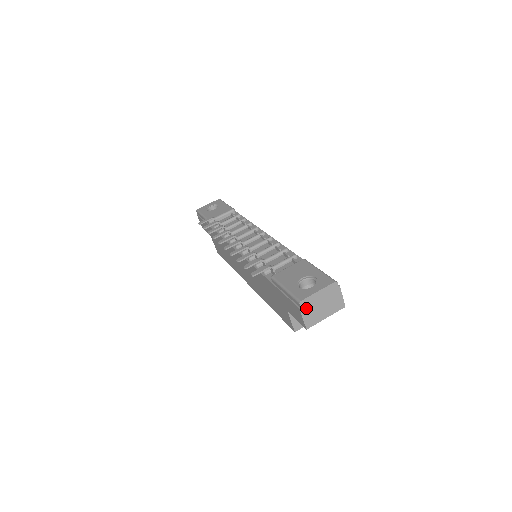
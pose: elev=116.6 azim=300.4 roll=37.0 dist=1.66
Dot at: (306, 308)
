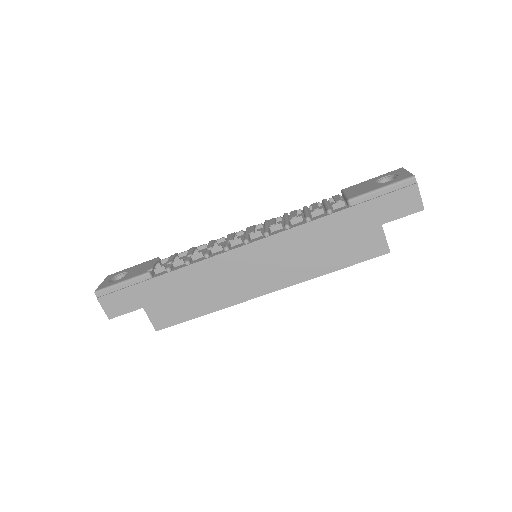
Dot at: (416, 185)
